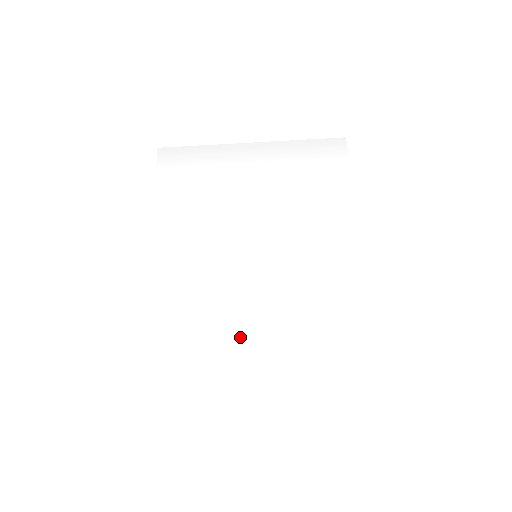
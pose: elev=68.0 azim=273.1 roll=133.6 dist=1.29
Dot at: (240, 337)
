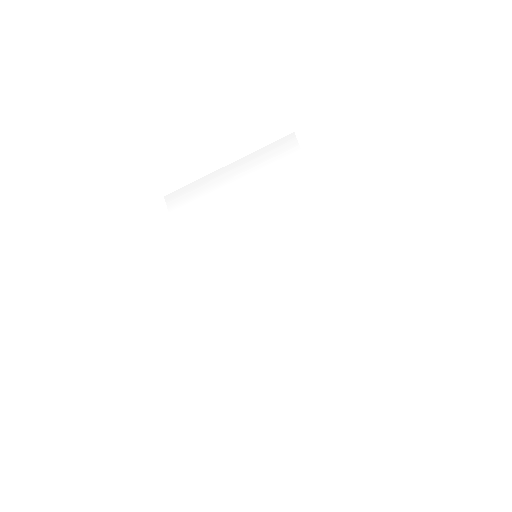
Dot at: (263, 318)
